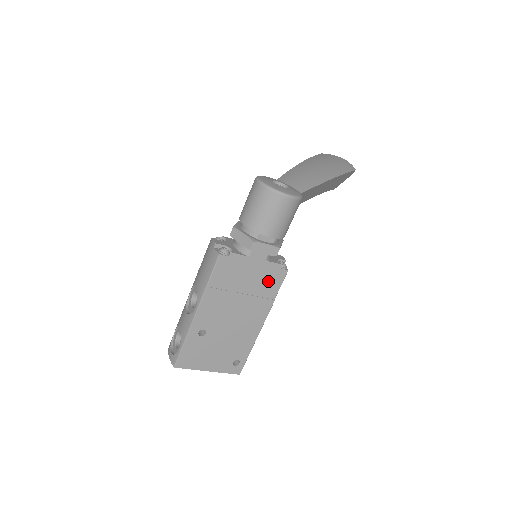
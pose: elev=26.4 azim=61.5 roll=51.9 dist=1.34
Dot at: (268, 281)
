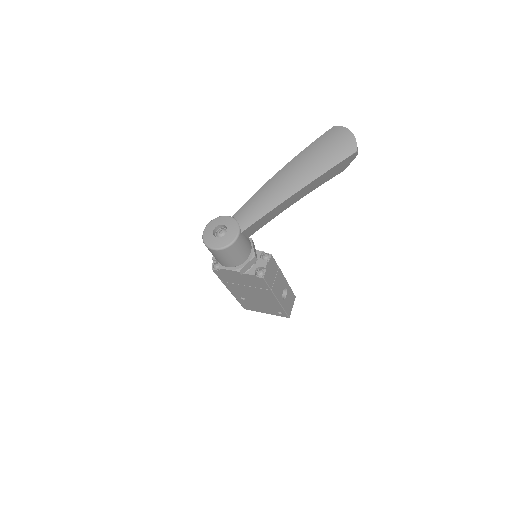
Dot at: (256, 282)
